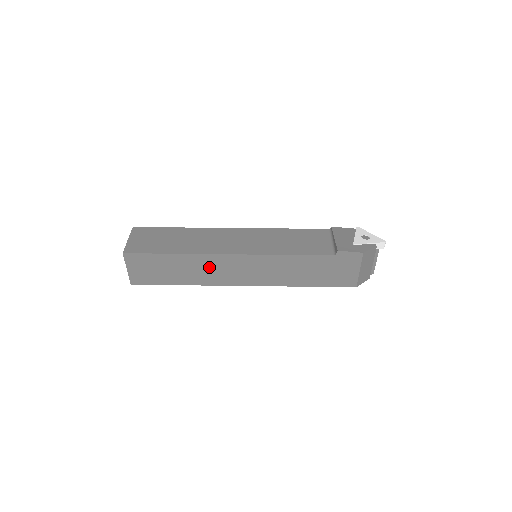
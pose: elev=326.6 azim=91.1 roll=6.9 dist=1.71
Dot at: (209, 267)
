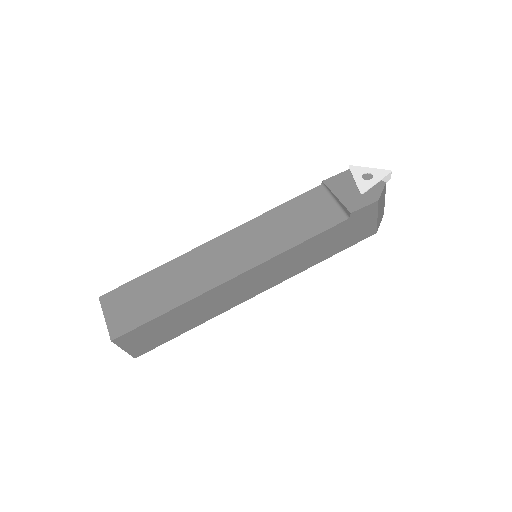
Dot at: (215, 300)
